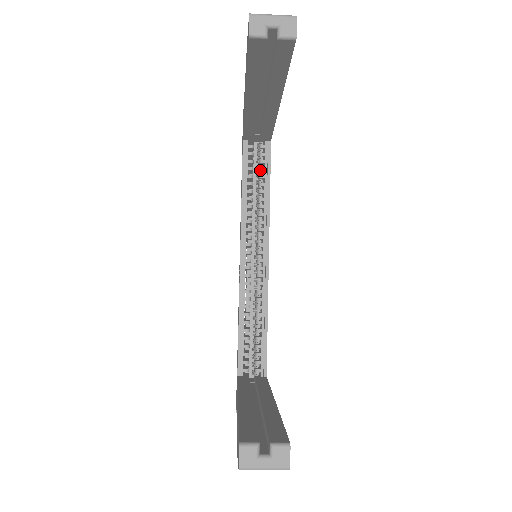
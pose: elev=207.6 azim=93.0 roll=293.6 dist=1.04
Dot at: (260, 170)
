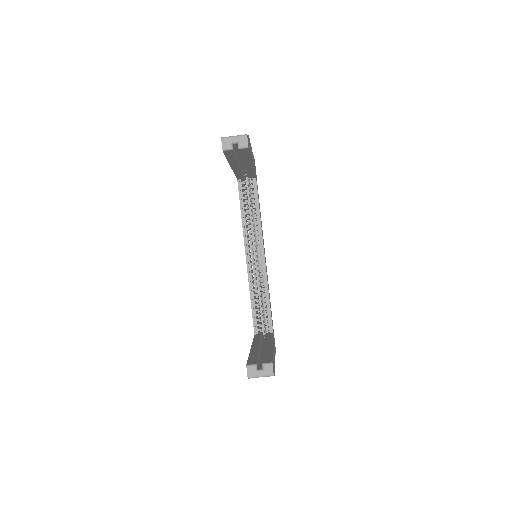
Dot at: (251, 198)
